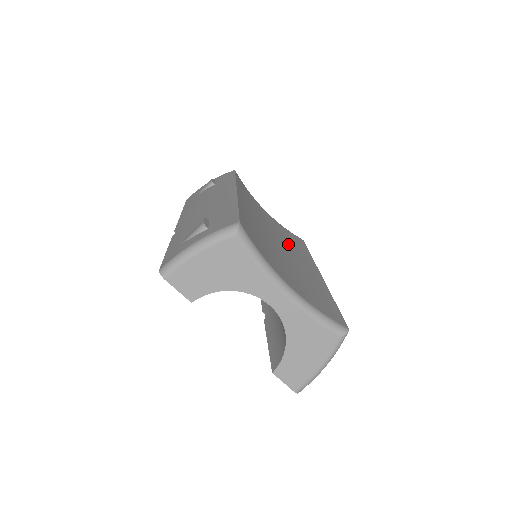
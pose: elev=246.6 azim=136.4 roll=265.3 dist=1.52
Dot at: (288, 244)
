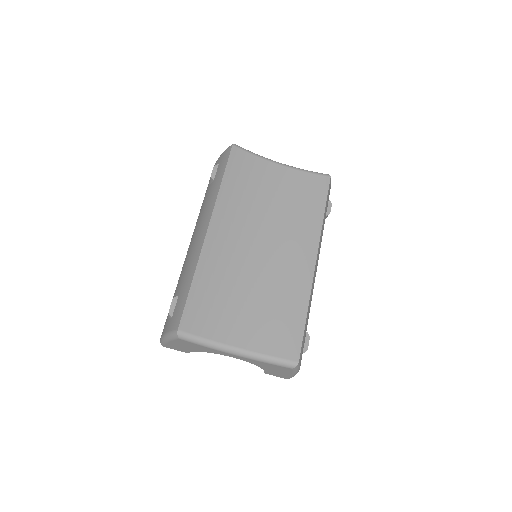
Dot at: (289, 226)
